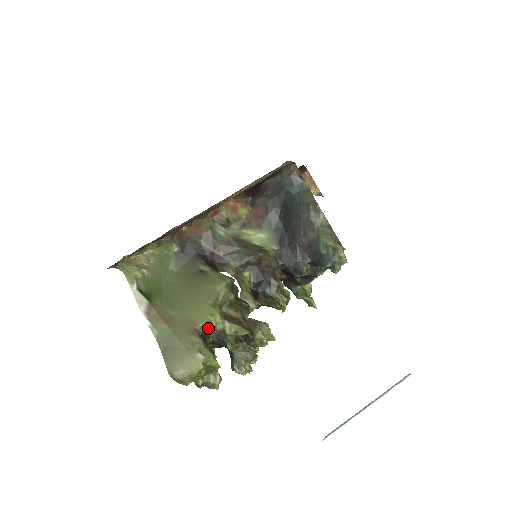
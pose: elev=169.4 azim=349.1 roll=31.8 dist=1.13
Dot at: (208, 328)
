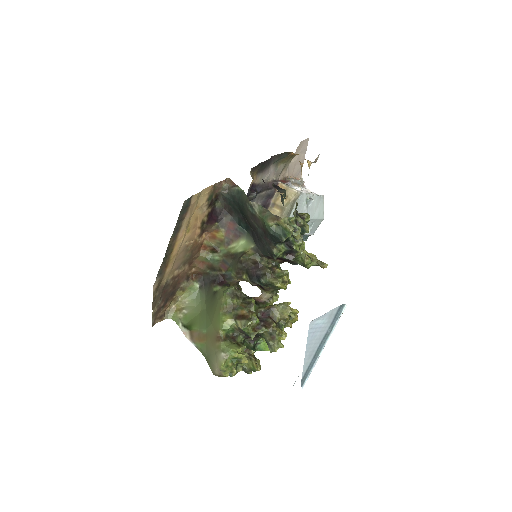
Dot at: (230, 331)
